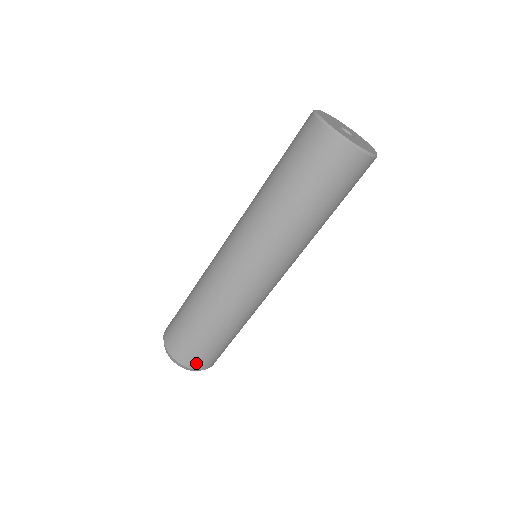
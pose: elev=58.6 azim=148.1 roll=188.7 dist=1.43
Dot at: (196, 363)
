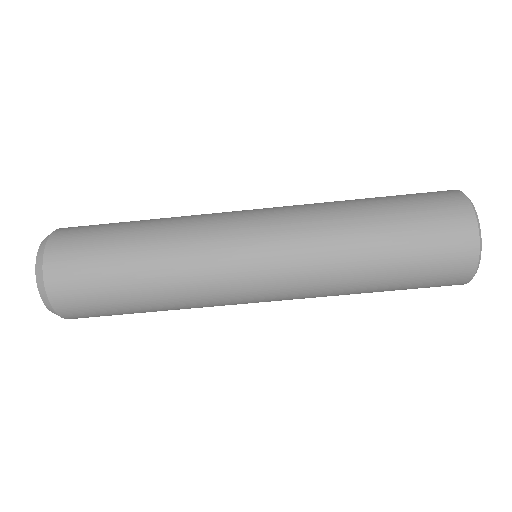
Dot at: (65, 301)
